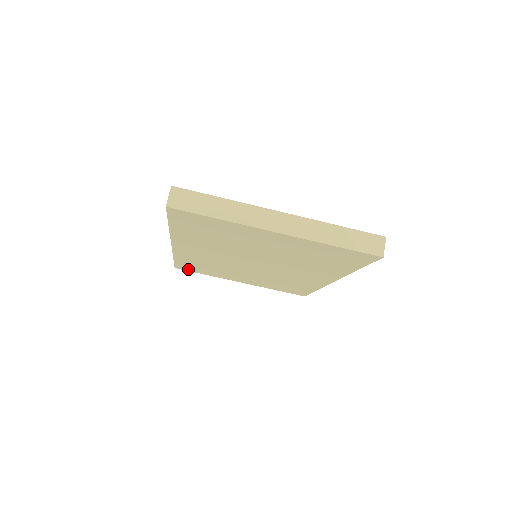
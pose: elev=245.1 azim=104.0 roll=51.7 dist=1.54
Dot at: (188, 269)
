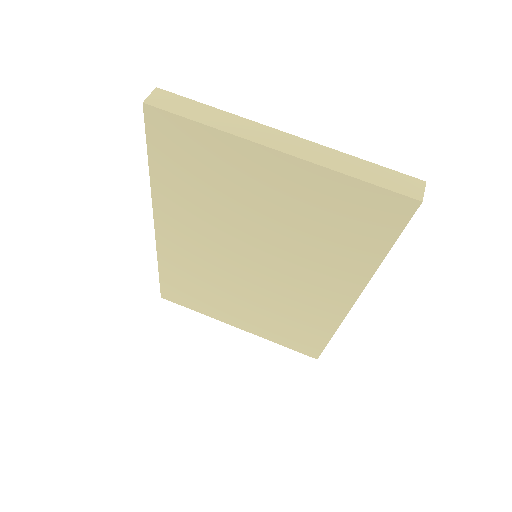
Dot at: (176, 298)
